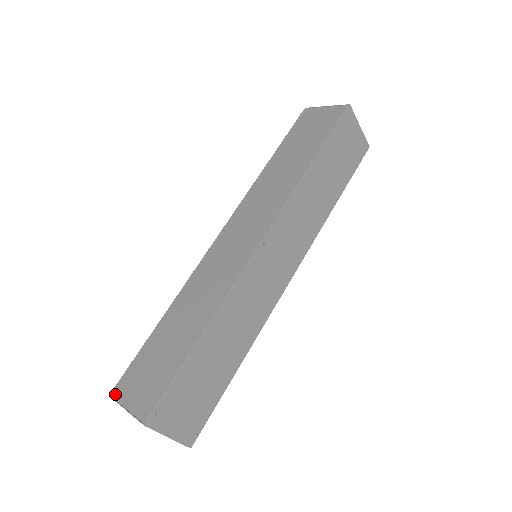
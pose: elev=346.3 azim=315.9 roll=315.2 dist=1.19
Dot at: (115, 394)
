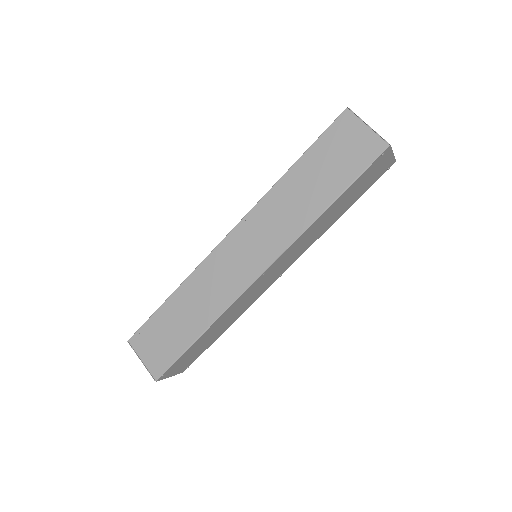
Dot at: (132, 343)
